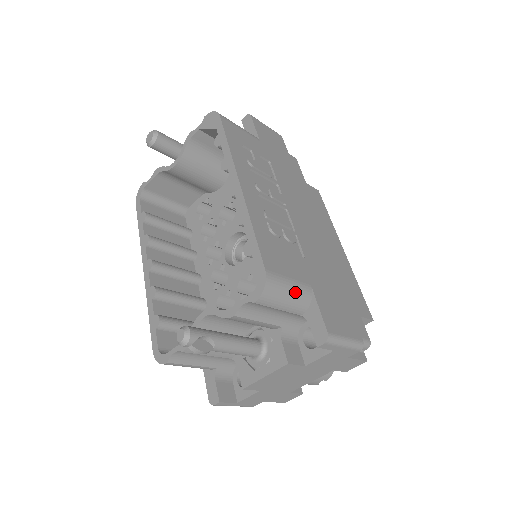
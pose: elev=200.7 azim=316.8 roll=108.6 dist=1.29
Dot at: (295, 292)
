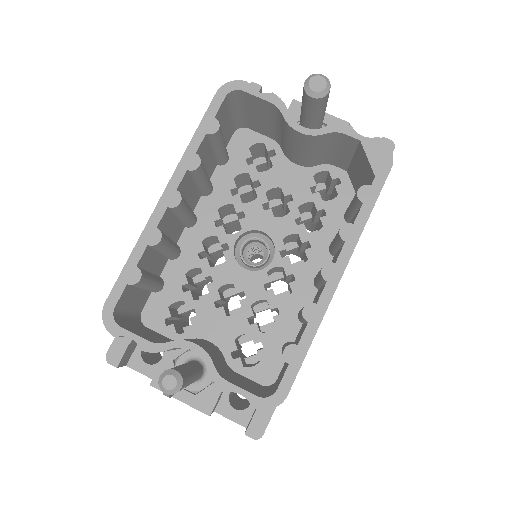
Dot at: occluded
